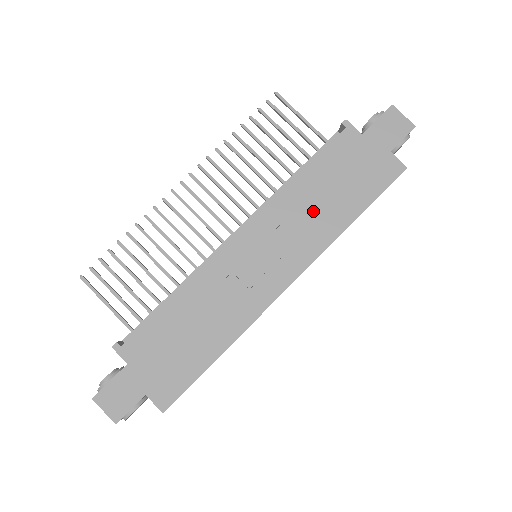
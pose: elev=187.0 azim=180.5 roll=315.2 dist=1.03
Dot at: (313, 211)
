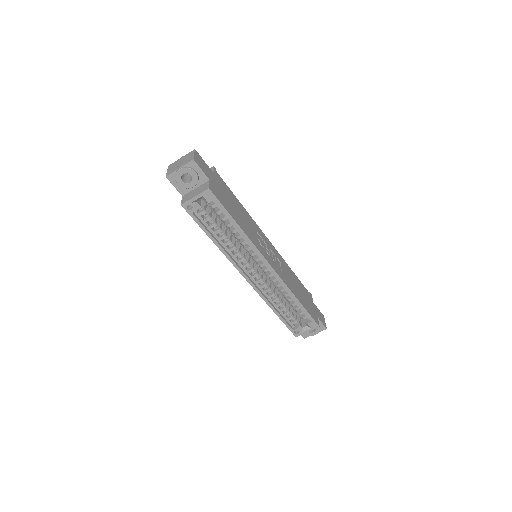
Dot at: (291, 279)
